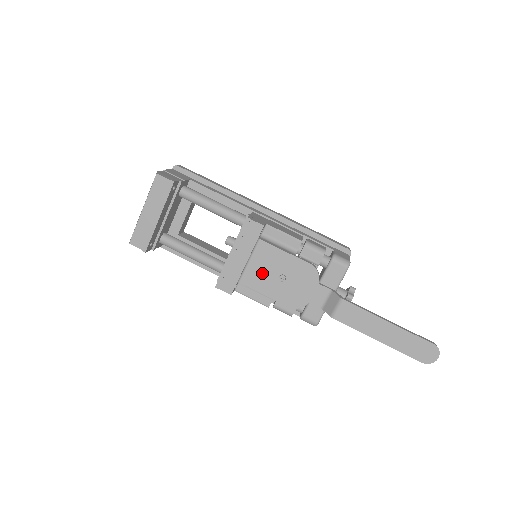
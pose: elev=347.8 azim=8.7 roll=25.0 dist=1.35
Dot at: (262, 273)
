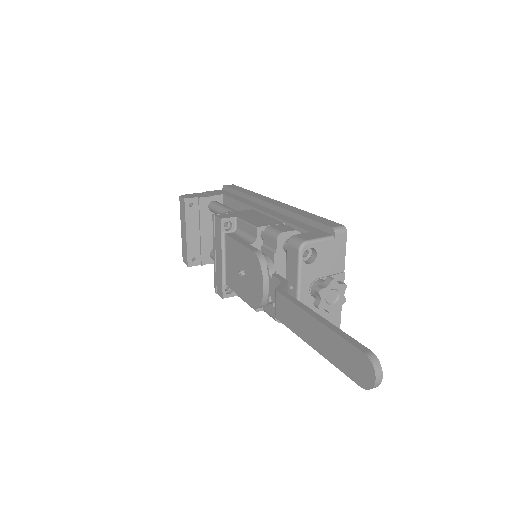
Dot at: (233, 271)
